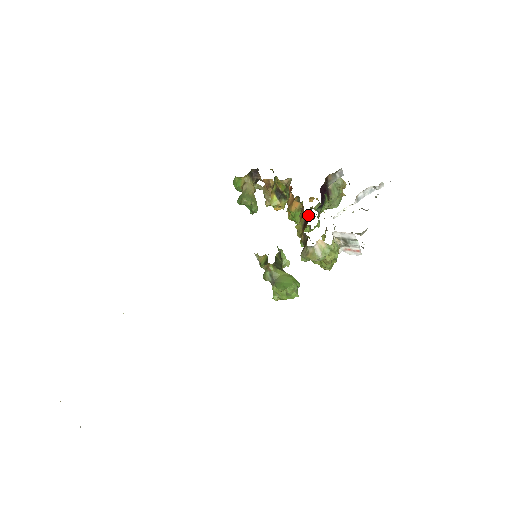
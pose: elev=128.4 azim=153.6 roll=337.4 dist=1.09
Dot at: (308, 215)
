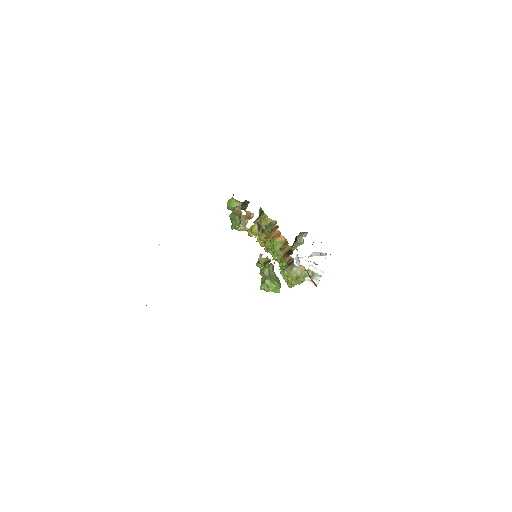
Dot at: occluded
